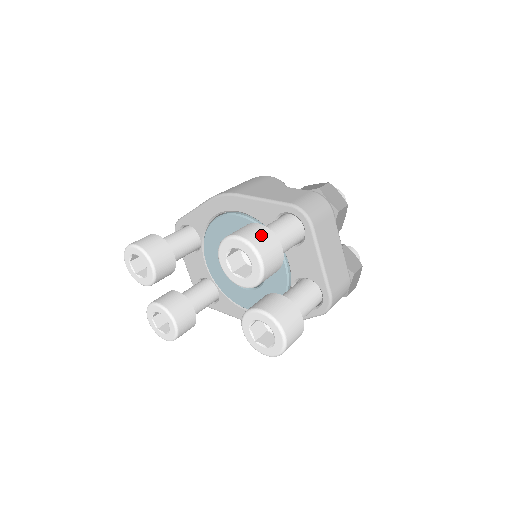
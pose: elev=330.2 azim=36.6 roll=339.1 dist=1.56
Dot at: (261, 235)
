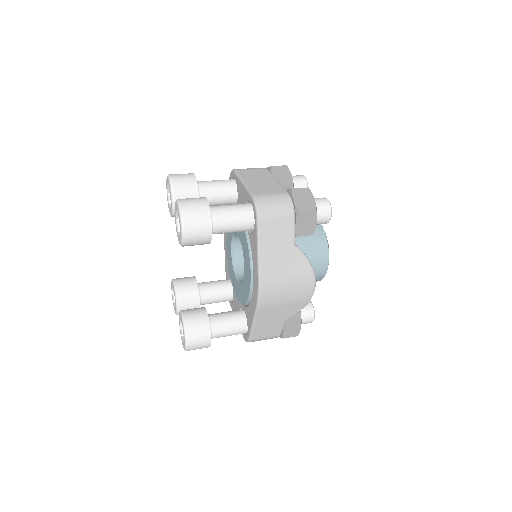
Dot at: occluded
